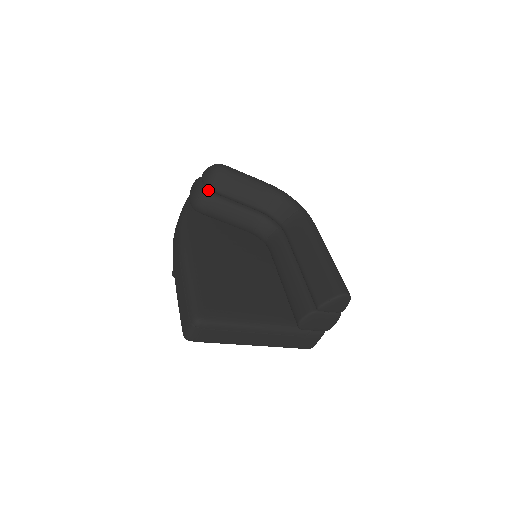
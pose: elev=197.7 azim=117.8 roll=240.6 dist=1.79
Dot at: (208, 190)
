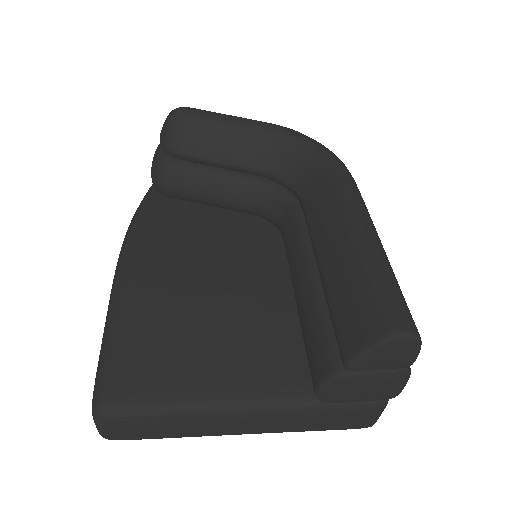
Dot at: (168, 156)
